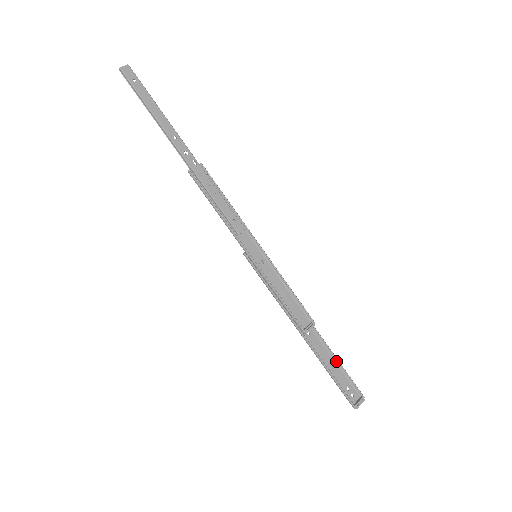
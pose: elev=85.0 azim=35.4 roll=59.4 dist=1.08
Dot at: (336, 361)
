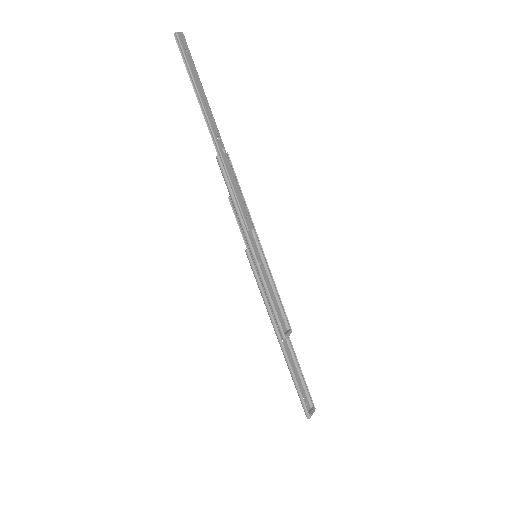
Dot at: (299, 371)
